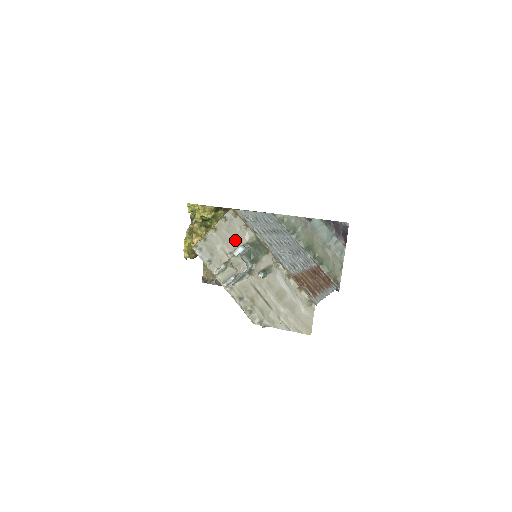
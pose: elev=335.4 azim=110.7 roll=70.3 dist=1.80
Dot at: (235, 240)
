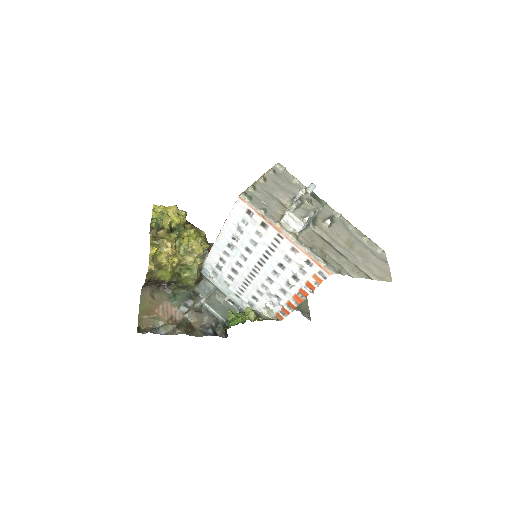
Dot at: (288, 191)
